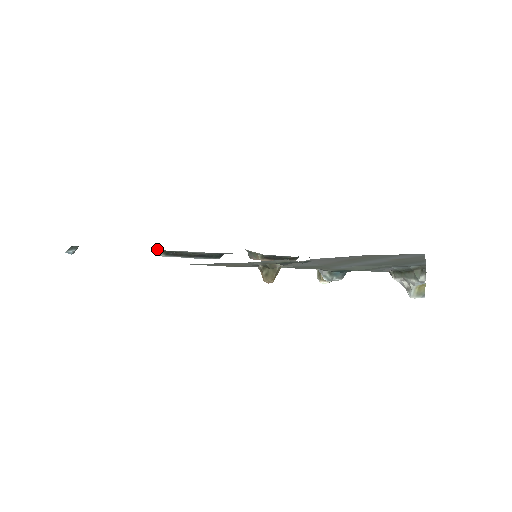
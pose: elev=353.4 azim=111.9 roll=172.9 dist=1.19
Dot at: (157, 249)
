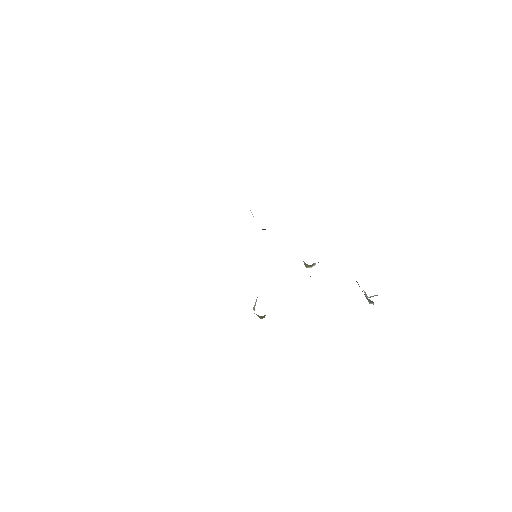
Dot at: occluded
